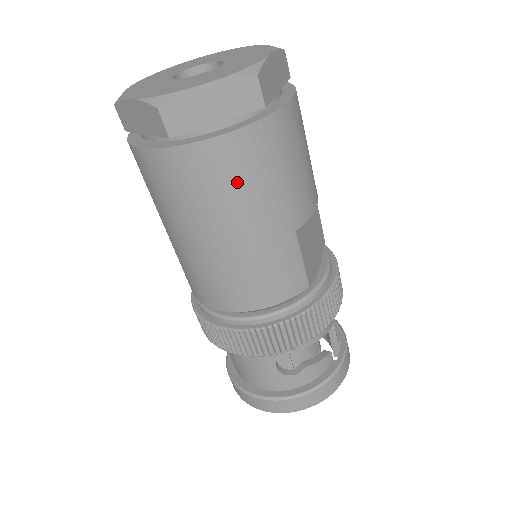
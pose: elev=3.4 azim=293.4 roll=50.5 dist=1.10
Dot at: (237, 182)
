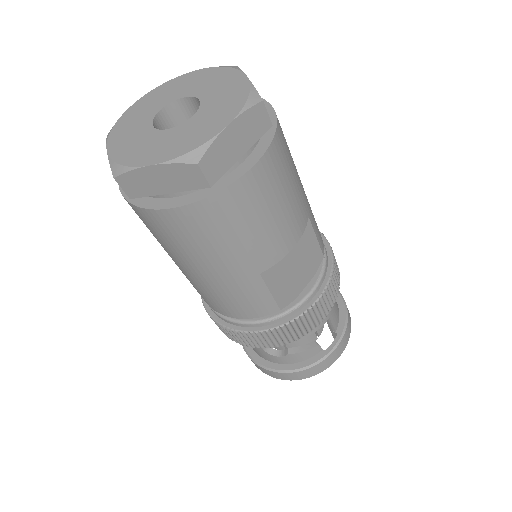
Dot at: (191, 240)
